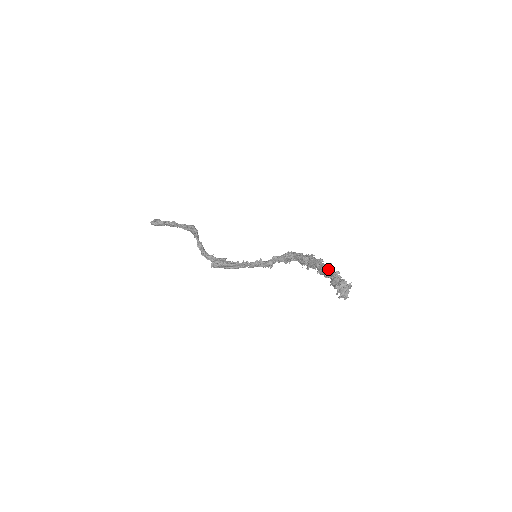
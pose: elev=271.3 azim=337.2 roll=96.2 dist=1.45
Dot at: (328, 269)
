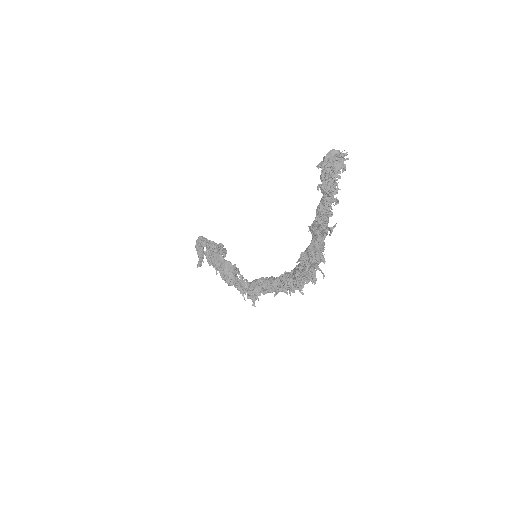
Dot at: (327, 218)
